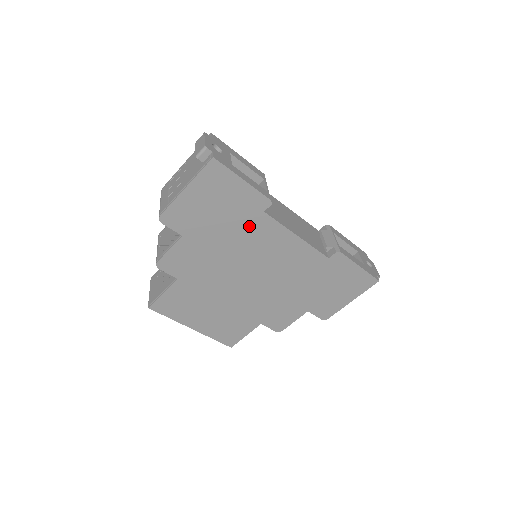
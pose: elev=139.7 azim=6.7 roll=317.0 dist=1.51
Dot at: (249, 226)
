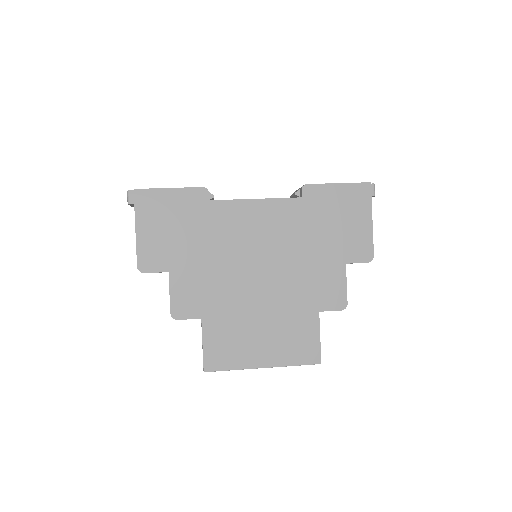
Dot at: (210, 222)
